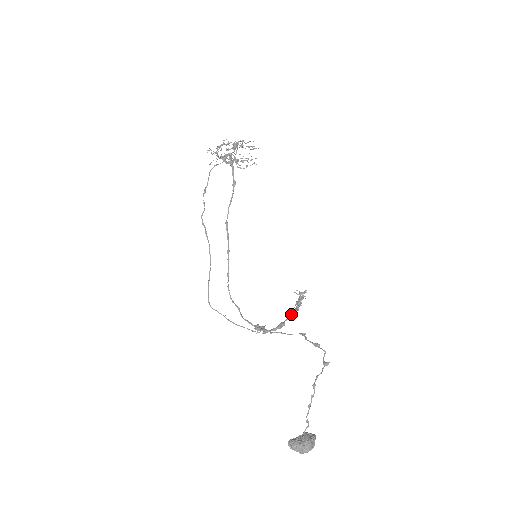
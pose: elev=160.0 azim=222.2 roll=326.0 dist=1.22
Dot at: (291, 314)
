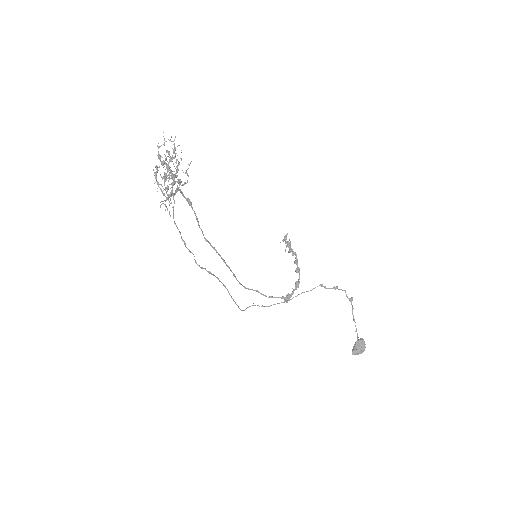
Dot at: (298, 271)
